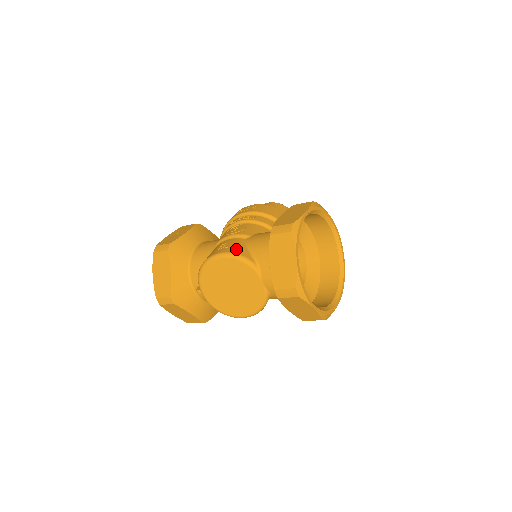
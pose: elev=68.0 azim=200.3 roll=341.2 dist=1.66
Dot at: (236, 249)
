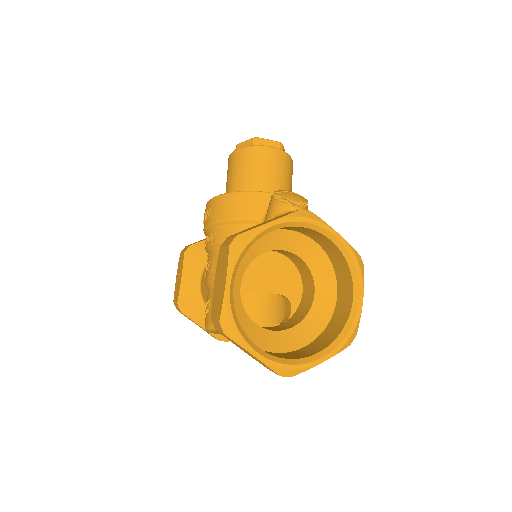
Dot at: occluded
